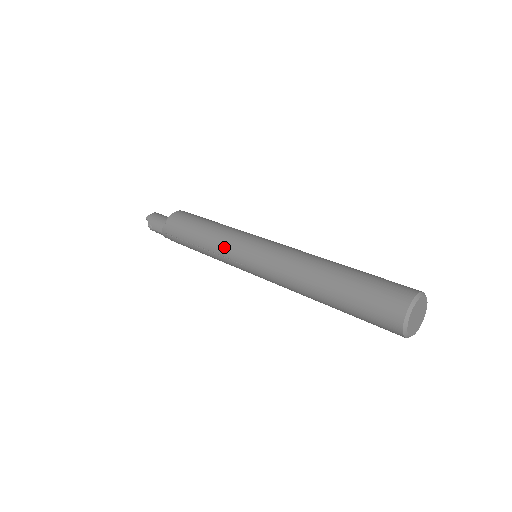
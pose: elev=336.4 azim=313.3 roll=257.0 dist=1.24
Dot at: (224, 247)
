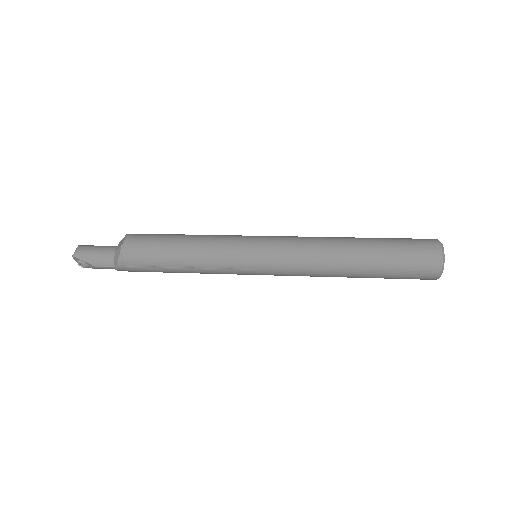
Dot at: (225, 258)
